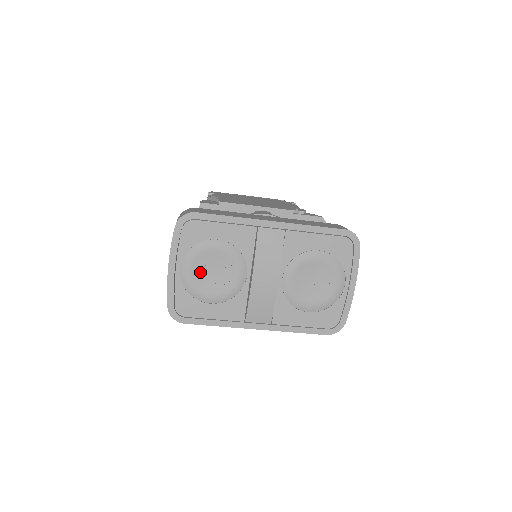
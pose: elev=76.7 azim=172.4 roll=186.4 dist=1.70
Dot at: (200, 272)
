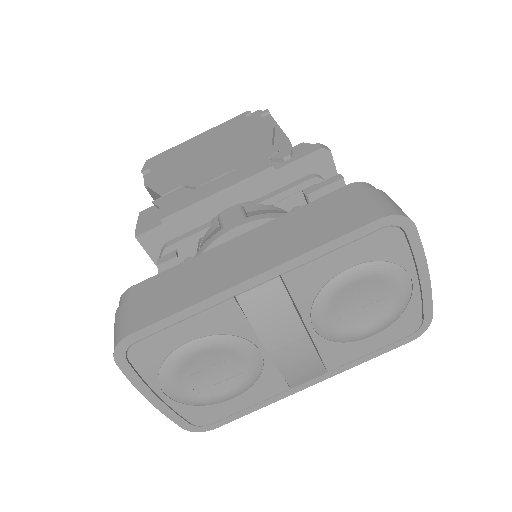
Dot at: (194, 383)
